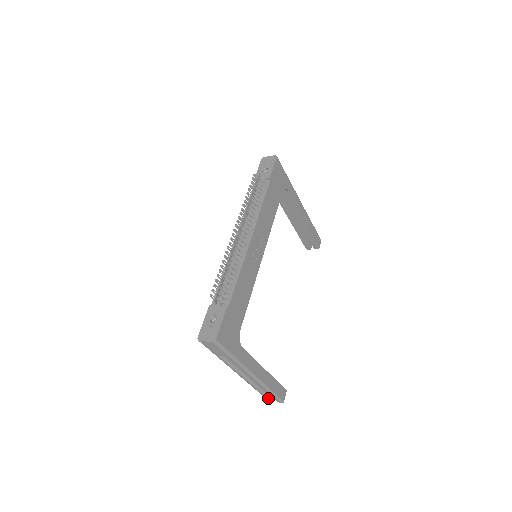
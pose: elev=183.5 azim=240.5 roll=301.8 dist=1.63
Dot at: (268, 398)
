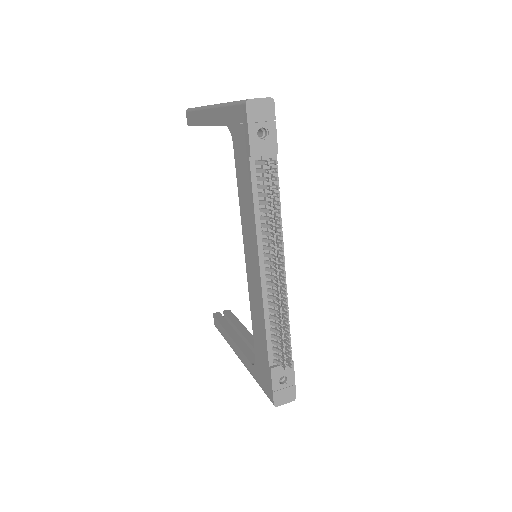
Dot at: occluded
